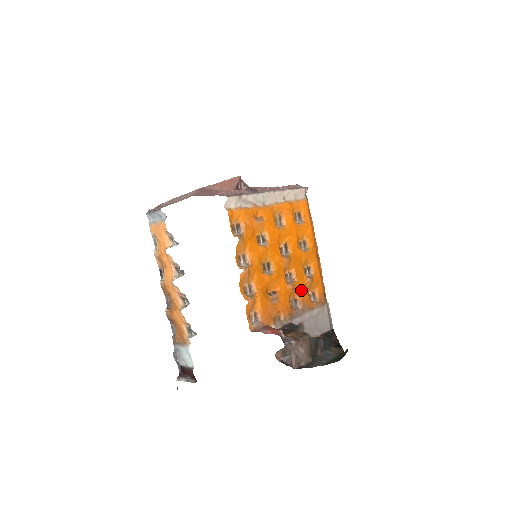
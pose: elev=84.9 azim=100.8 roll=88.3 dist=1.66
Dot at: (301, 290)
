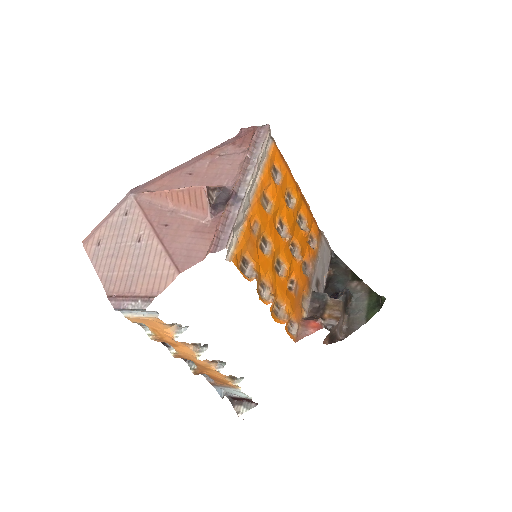
Dot at: (305, 249)
